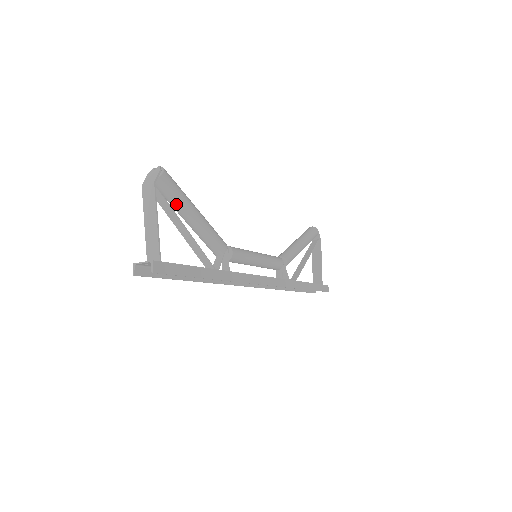
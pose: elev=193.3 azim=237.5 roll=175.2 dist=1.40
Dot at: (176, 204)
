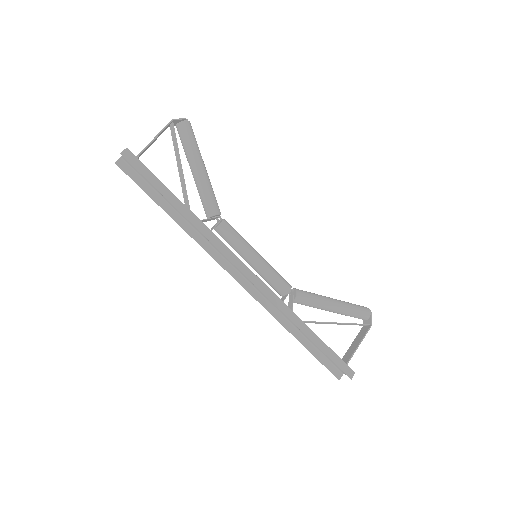
Dot at: (186, 150)
